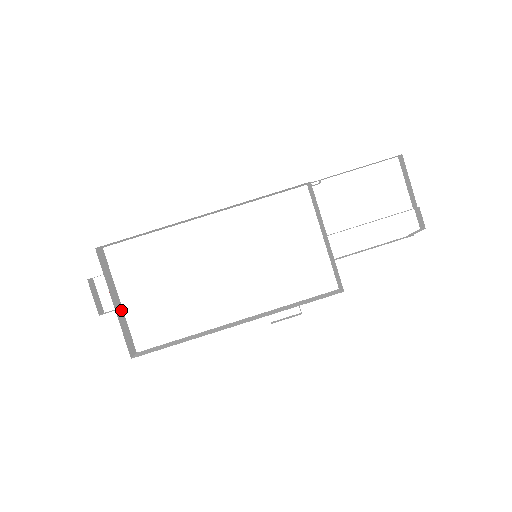
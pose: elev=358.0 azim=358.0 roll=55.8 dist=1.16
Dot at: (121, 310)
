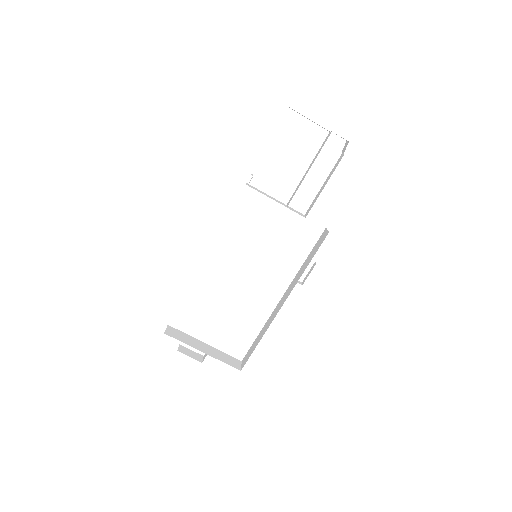
Dot at: (211, 348)
